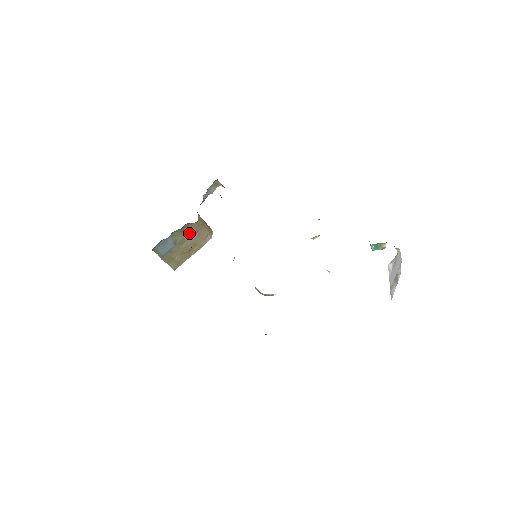
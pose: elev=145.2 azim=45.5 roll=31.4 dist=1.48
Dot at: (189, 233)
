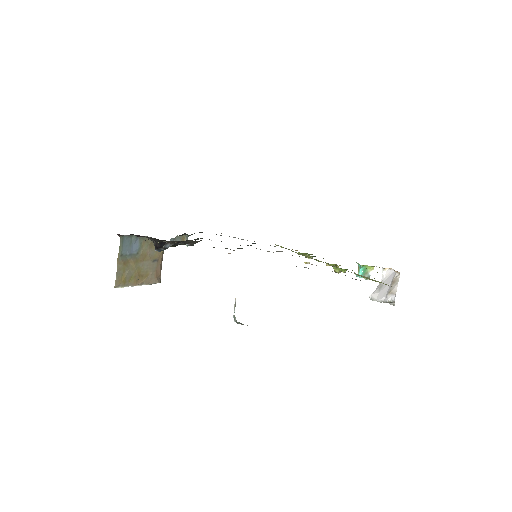
Dot at: (153, 254)
